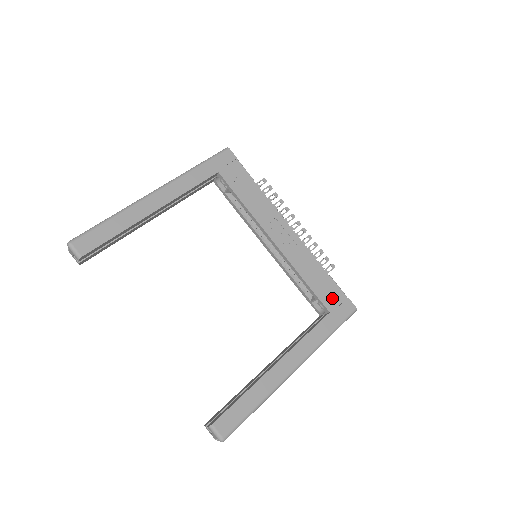
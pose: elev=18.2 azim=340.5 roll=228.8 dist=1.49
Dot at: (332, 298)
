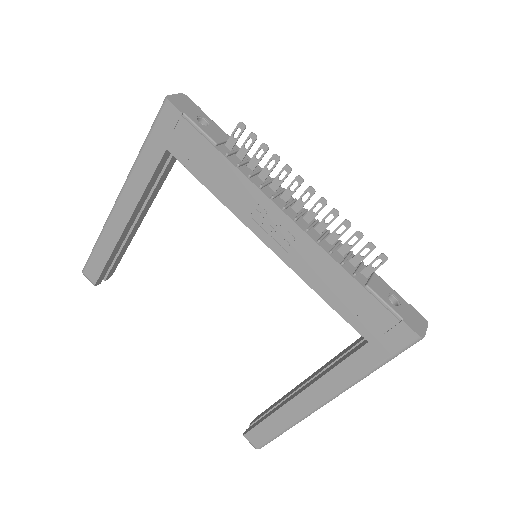
Dot at: (371, 321)
